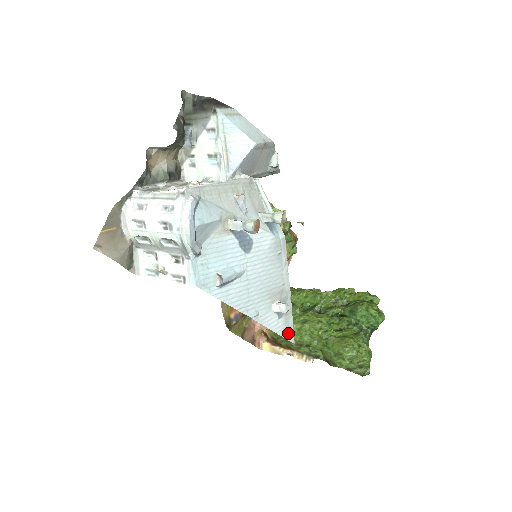
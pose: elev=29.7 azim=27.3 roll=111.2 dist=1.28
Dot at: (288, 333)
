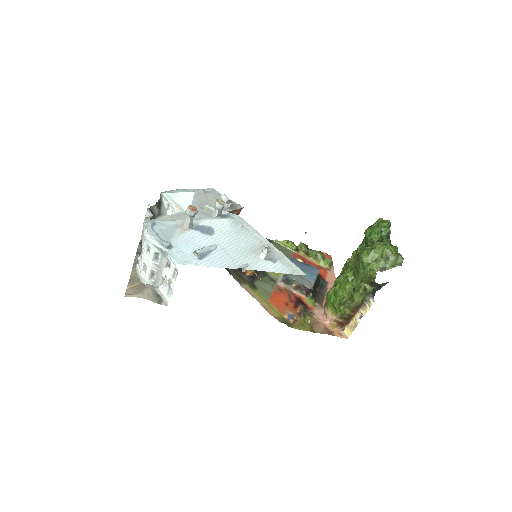
Dot at: (294, 270)
